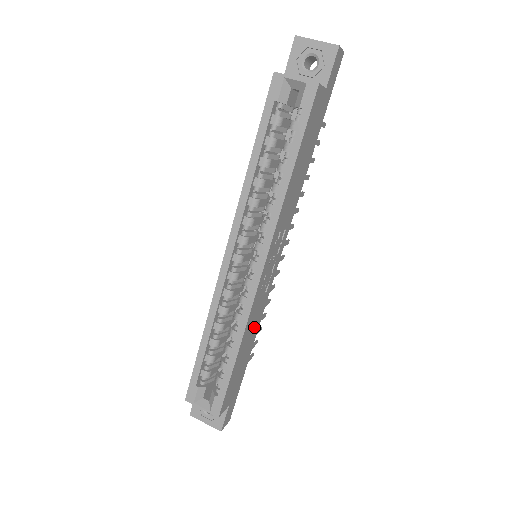
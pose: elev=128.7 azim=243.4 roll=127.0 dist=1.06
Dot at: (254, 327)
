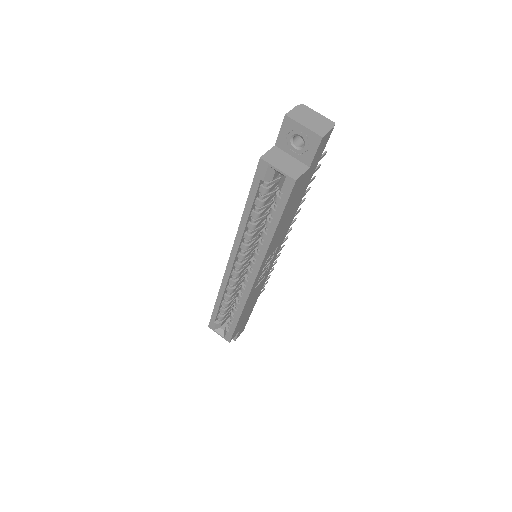
Dot at: (255, 296)
